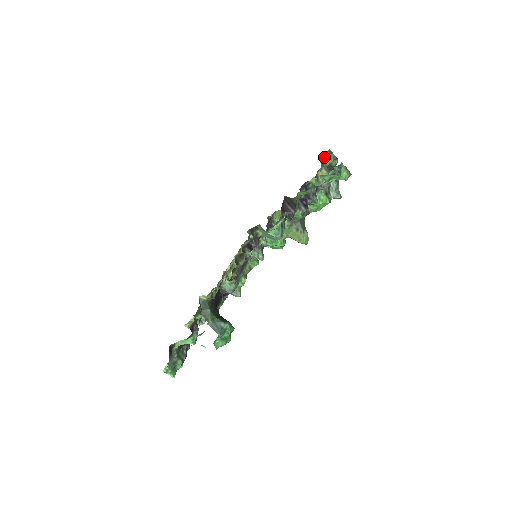
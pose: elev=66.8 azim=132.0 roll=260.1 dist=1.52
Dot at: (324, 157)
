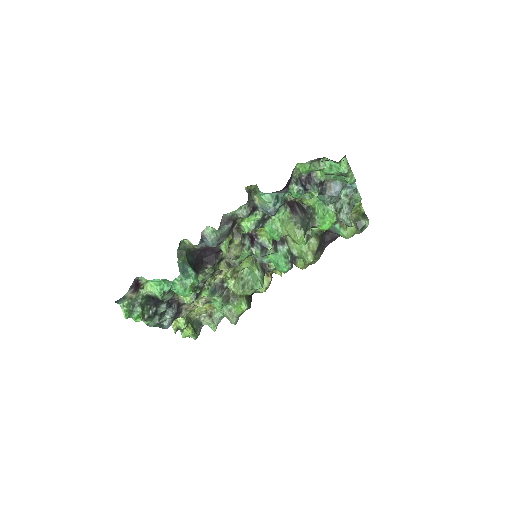
Dot at: occluded
